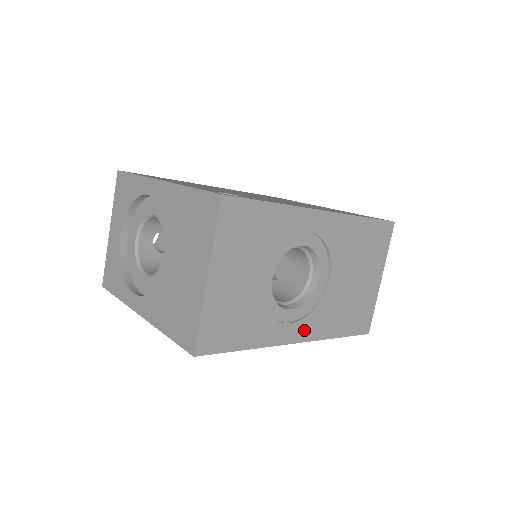
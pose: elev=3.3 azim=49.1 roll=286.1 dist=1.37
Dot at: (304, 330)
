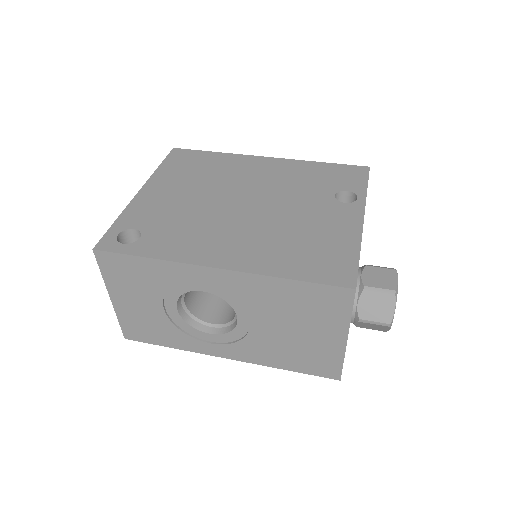
Dot at: (233, 352)
